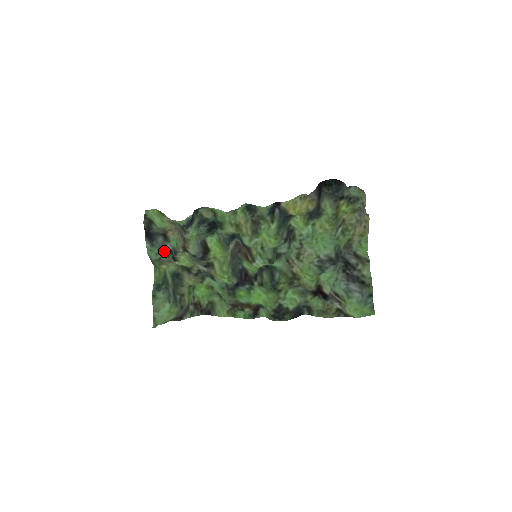
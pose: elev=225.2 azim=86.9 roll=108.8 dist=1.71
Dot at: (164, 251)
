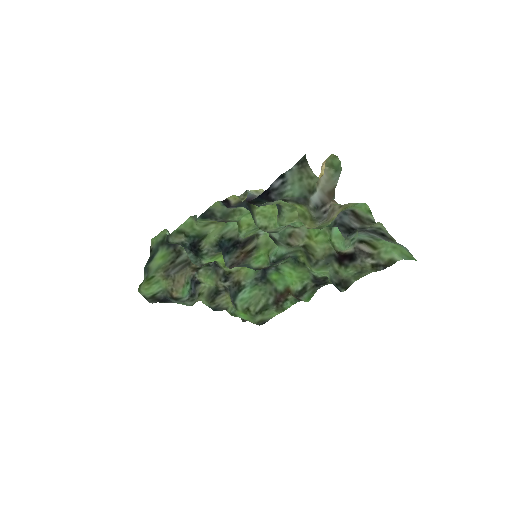
Dot at: (186, 302)
